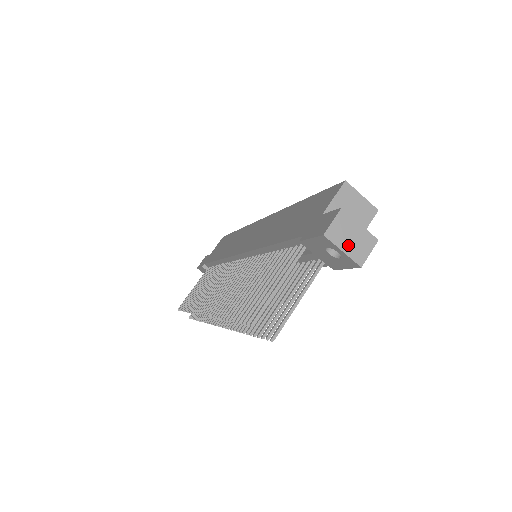
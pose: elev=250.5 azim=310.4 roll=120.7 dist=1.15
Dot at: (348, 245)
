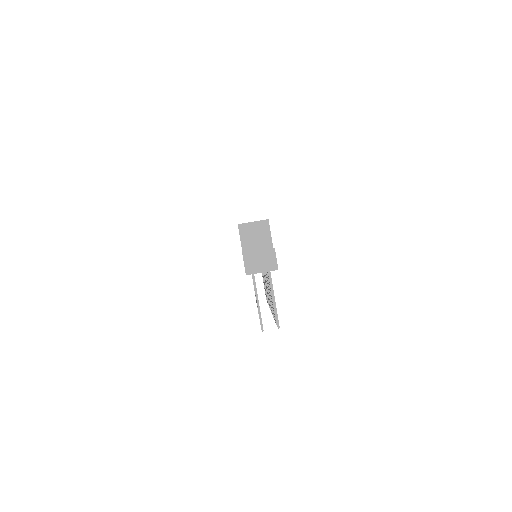
Dot at: (262, 267)
